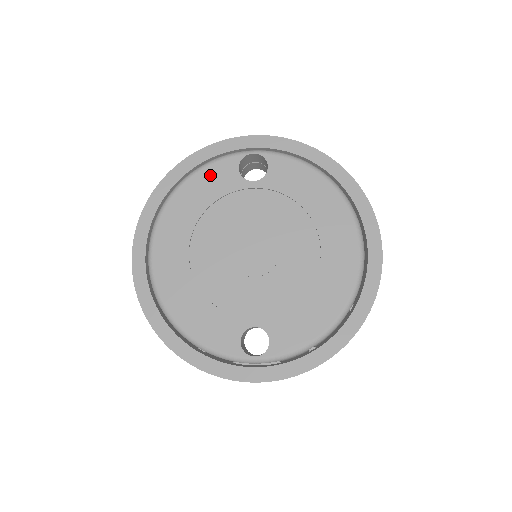
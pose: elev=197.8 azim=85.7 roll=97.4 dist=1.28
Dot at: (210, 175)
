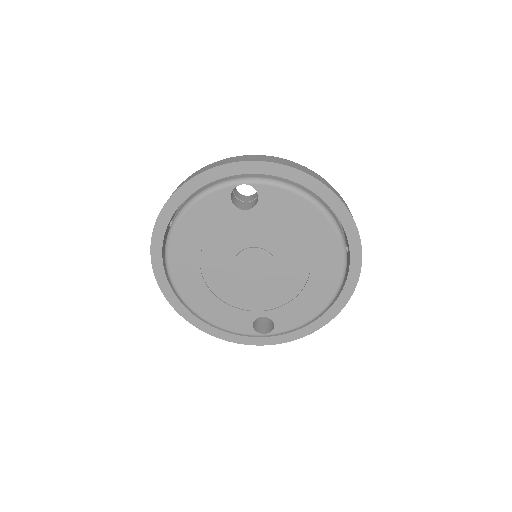
Dot at: (205, 207)
